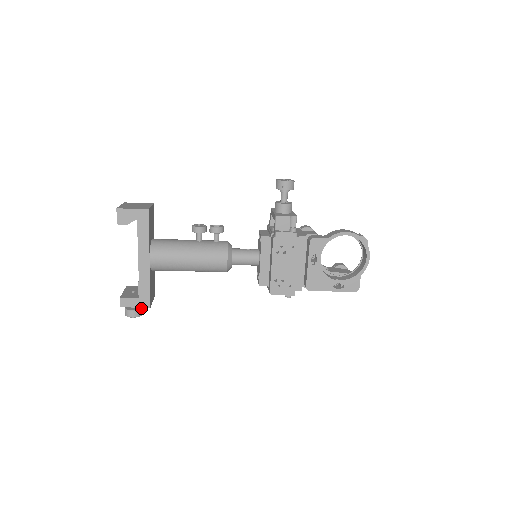
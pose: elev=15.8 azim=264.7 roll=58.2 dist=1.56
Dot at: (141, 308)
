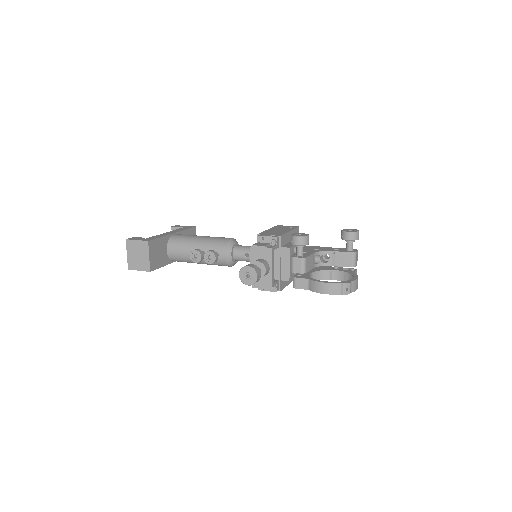
Dot at: occluded
